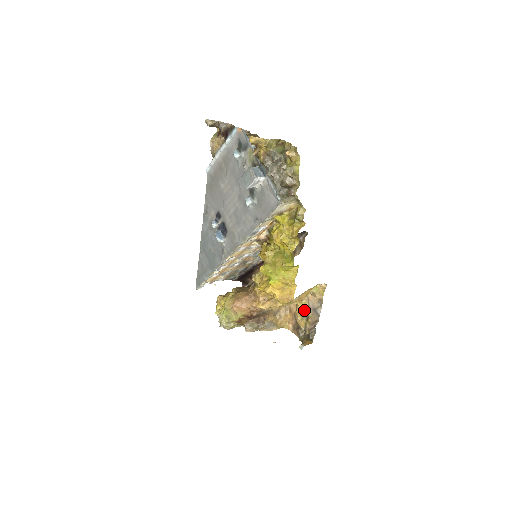
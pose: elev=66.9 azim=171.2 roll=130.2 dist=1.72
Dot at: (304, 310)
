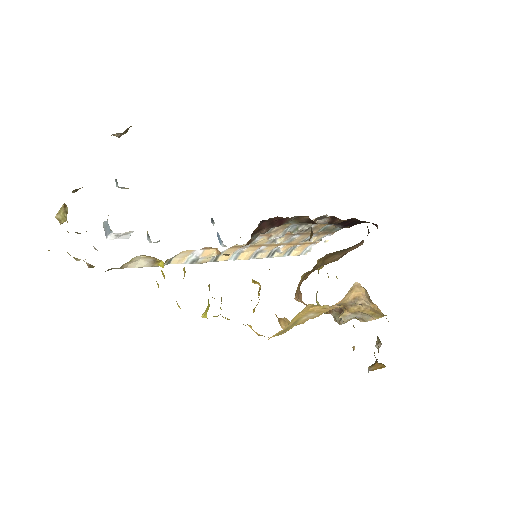
Dot at: (355, 317)
